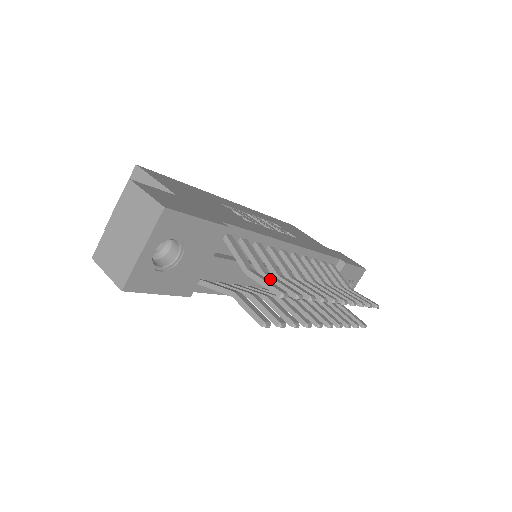
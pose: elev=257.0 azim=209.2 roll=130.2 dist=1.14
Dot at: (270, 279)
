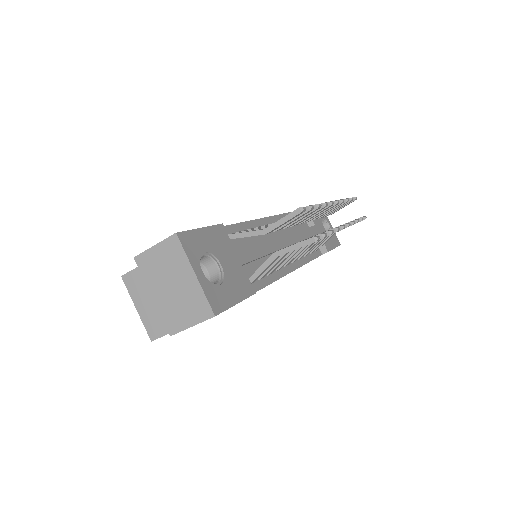
Dot at: occluded
